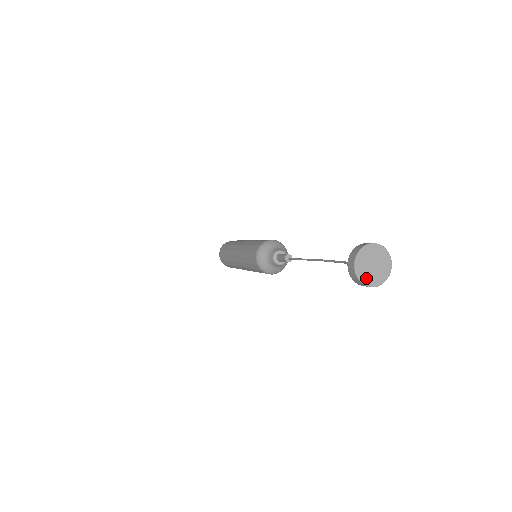
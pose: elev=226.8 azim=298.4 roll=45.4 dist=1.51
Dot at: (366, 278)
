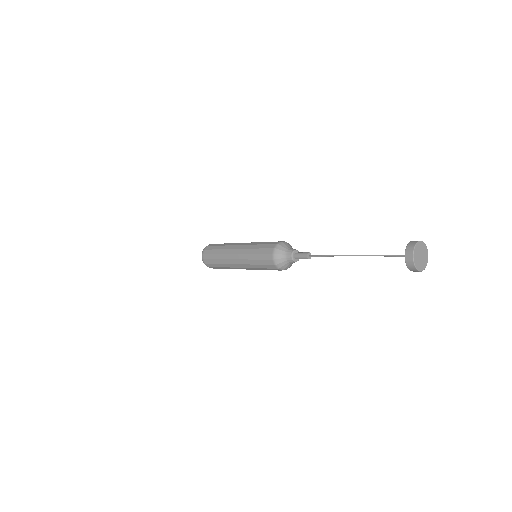
Dot at: (419, 266)
